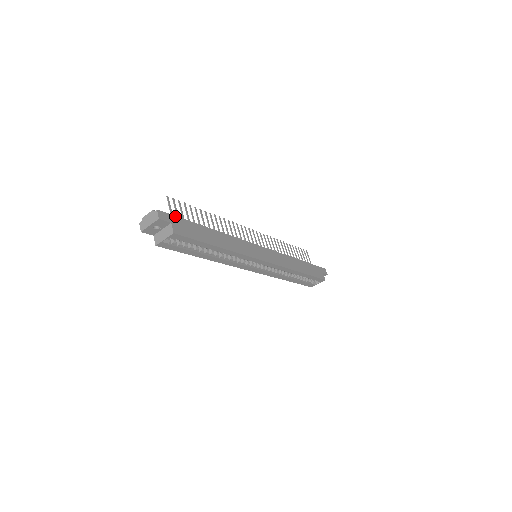
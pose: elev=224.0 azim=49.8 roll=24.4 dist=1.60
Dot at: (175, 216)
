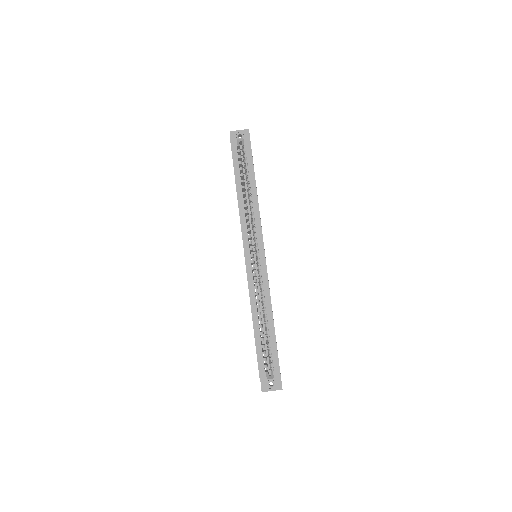
Dot at: occluded
